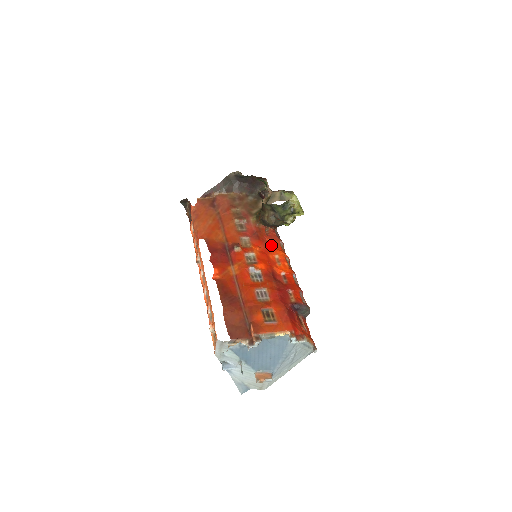
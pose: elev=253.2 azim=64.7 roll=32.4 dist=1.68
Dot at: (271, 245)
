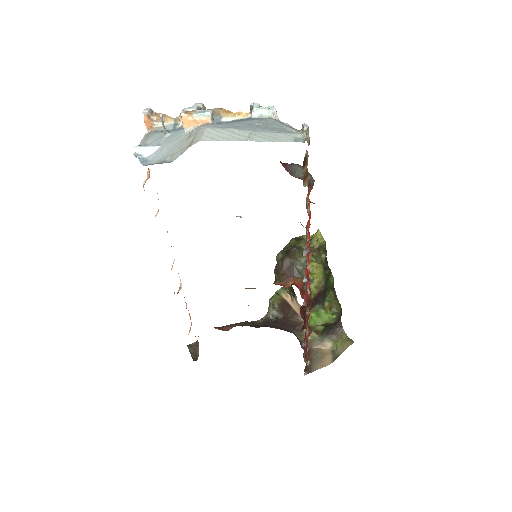
Dot at: occluded
